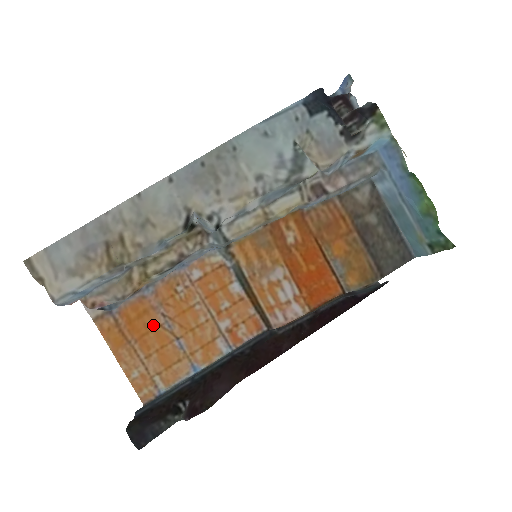
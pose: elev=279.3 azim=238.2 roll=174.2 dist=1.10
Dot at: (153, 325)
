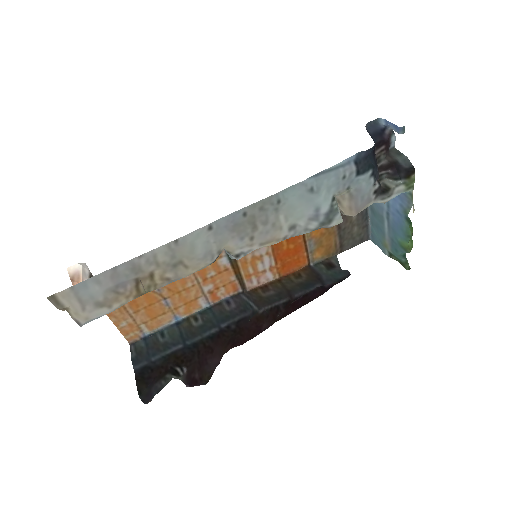
Dot at: occluded
